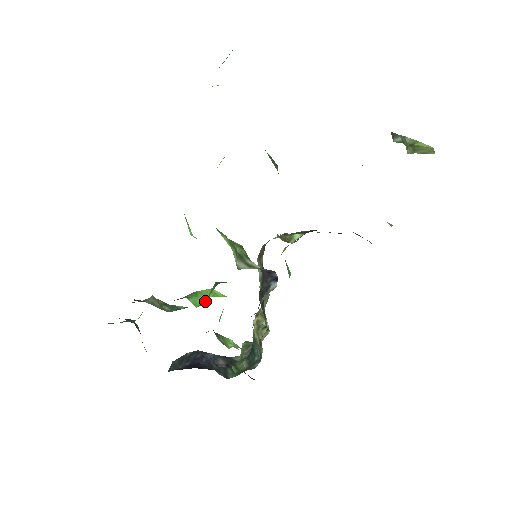
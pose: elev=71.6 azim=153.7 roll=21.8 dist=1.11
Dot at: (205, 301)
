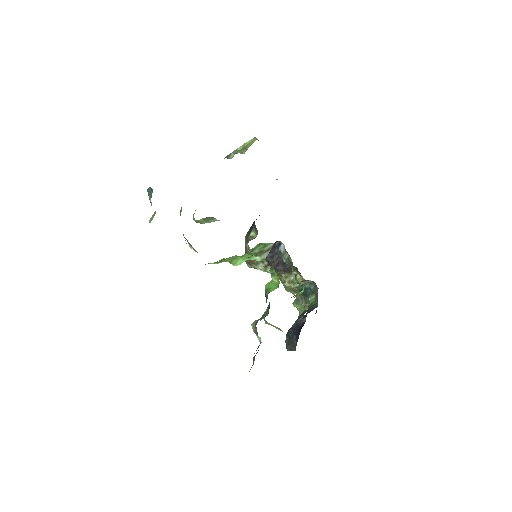
Dot at: (276, 283)
